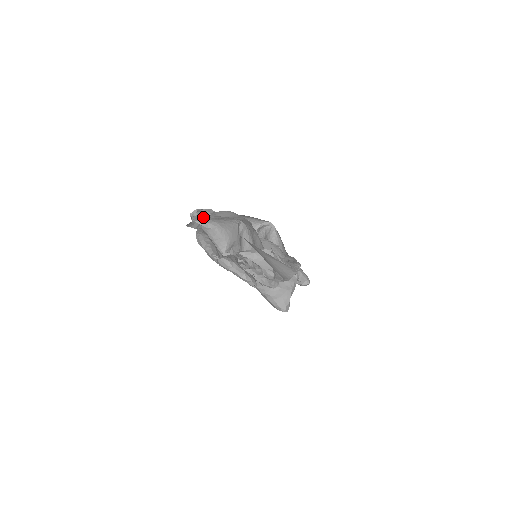
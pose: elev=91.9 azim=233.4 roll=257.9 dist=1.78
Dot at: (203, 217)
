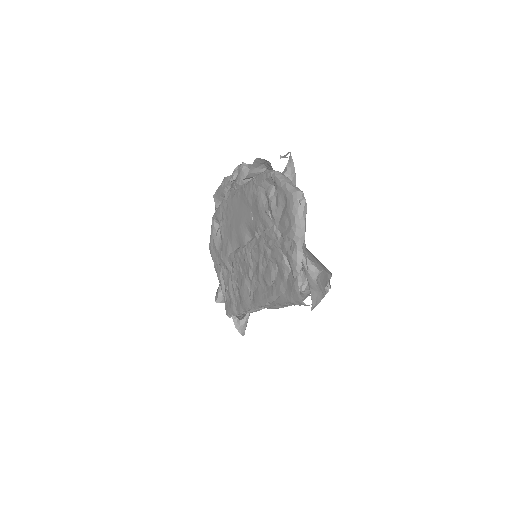
Dot at: occluded
